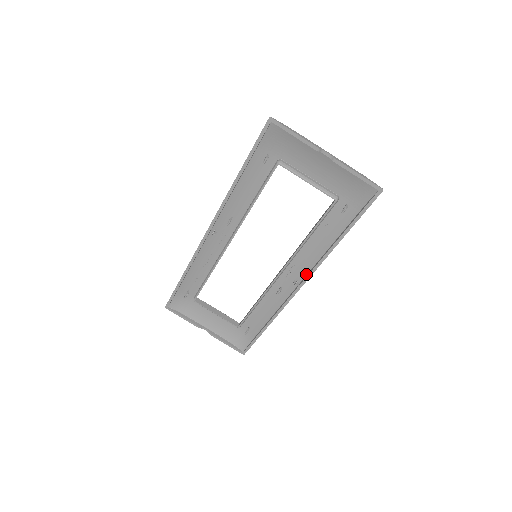
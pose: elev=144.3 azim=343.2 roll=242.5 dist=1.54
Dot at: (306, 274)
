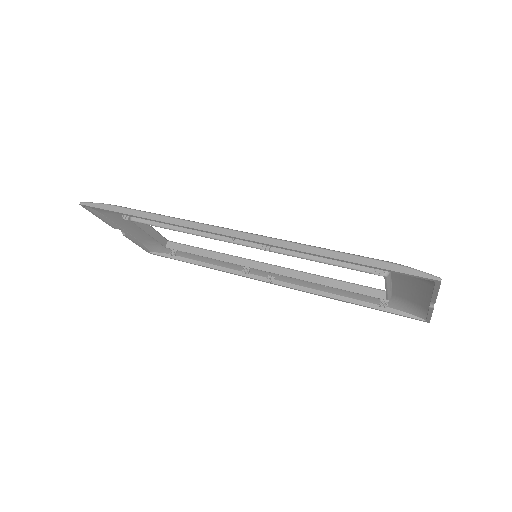
Dot at: (288, 282)
